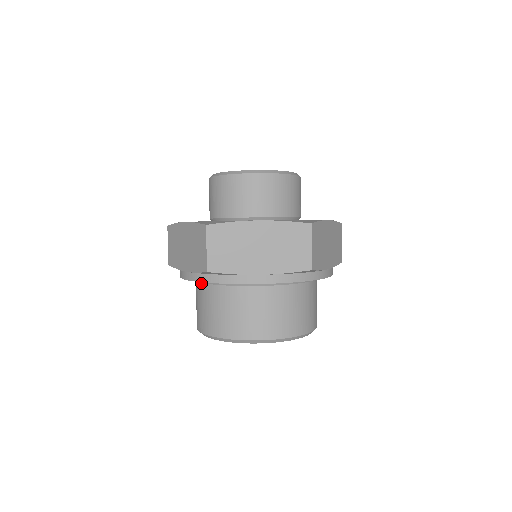
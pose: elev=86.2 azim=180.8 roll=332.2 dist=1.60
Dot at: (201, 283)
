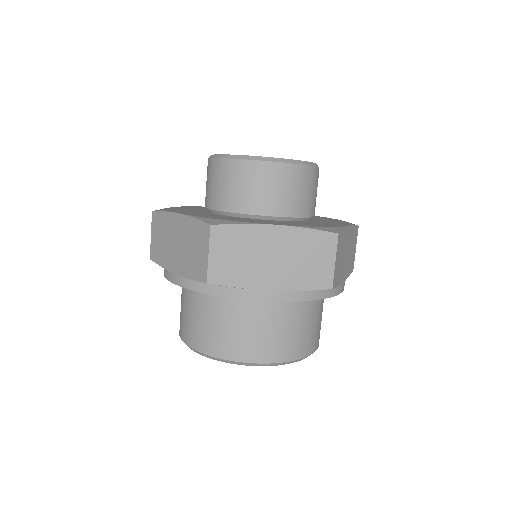
Dot at: occluded
